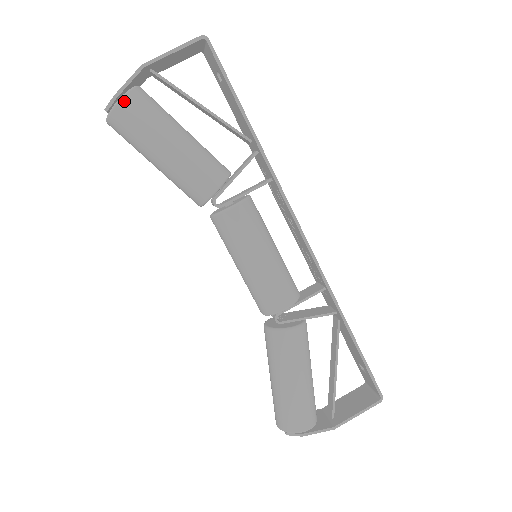
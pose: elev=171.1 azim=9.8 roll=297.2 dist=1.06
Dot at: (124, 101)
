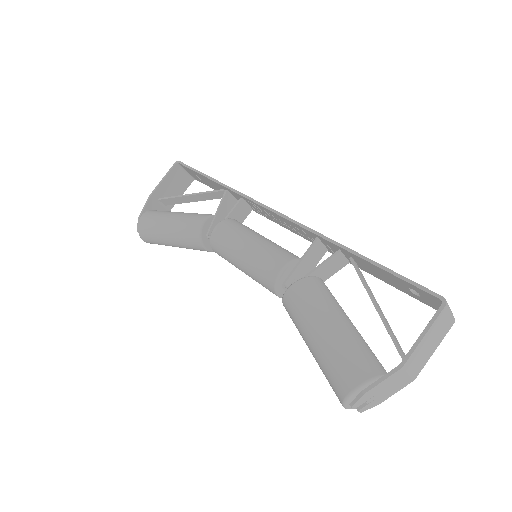
Dot at: (142, 217)
